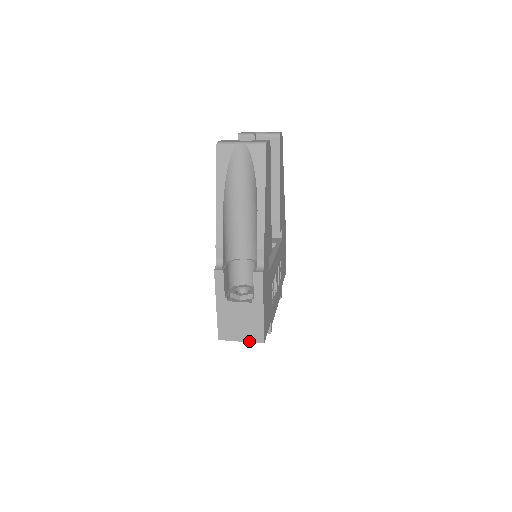
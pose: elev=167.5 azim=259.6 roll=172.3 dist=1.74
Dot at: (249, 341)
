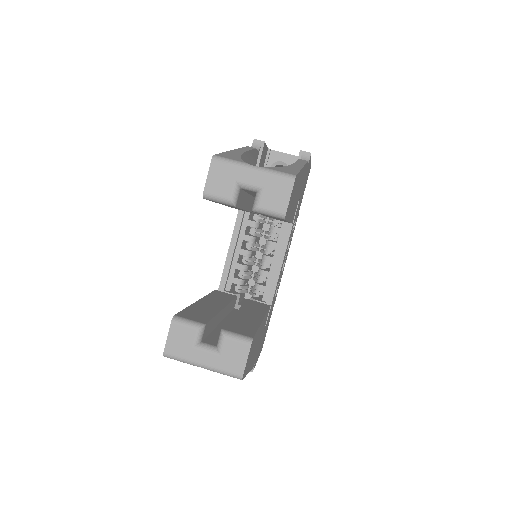
Dot at: occluded
